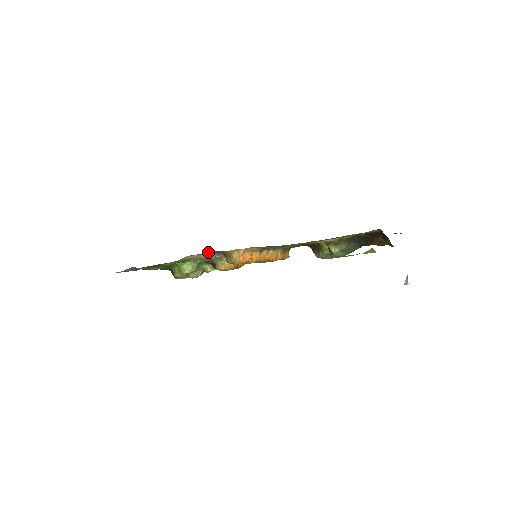
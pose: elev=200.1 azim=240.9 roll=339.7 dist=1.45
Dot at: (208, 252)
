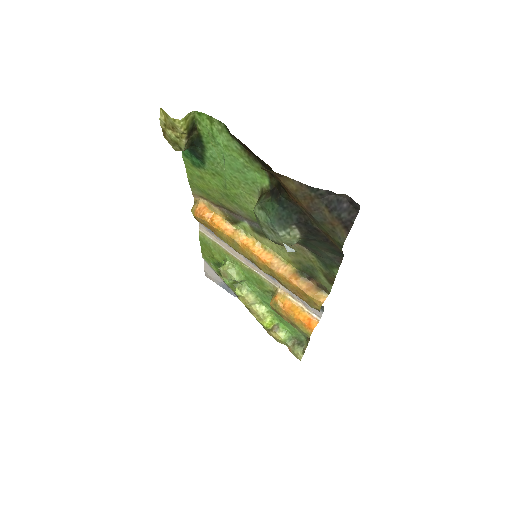
Dot at: occluded
